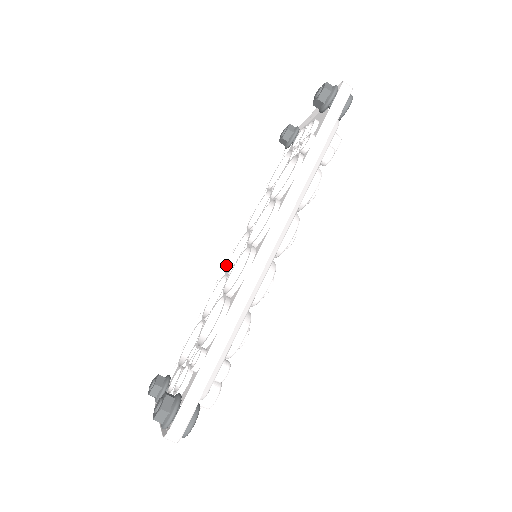
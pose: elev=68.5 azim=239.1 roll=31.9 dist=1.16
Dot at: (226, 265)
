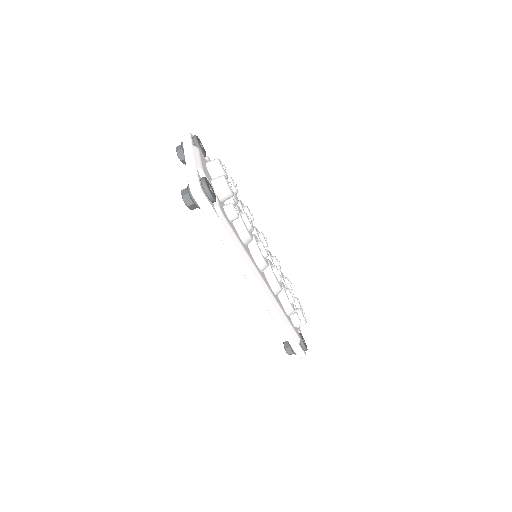
Dot at: occluded
